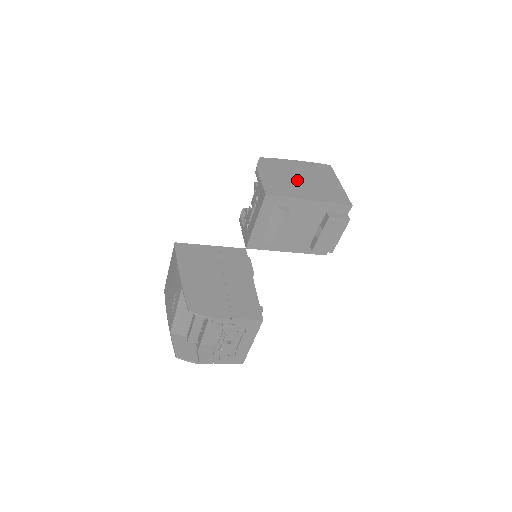
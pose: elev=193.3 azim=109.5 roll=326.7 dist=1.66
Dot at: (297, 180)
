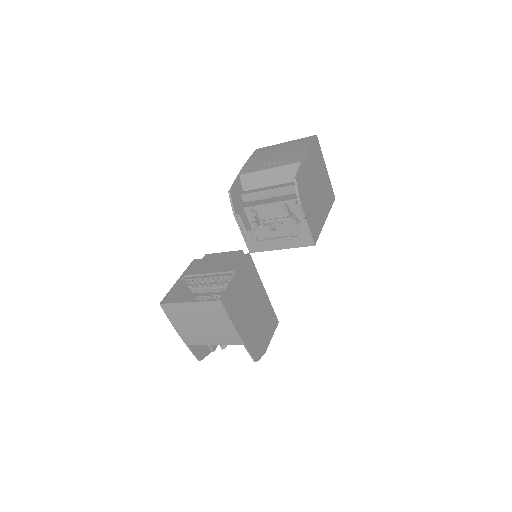
Dot at: (316, 195)
